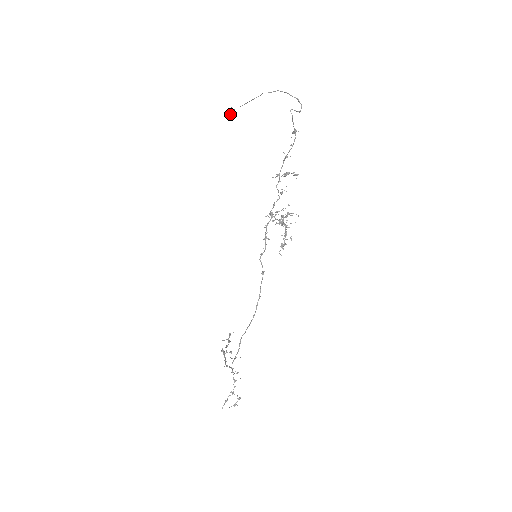
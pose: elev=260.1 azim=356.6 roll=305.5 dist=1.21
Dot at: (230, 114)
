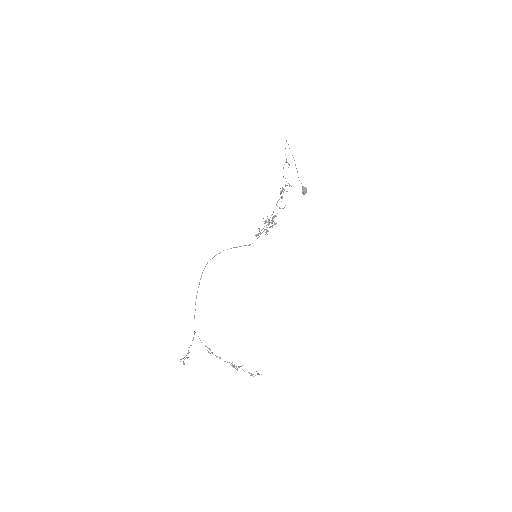
Dot at: (302, 190)
